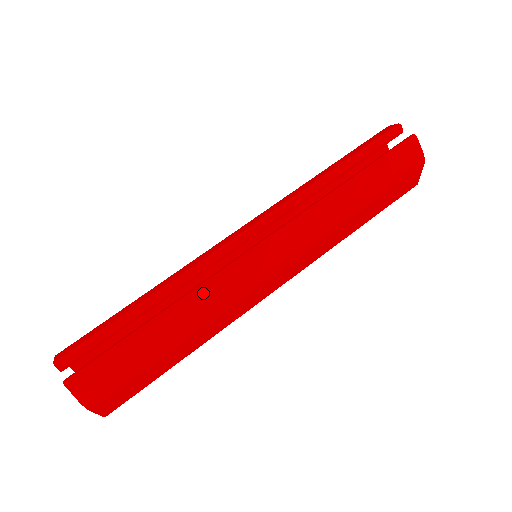
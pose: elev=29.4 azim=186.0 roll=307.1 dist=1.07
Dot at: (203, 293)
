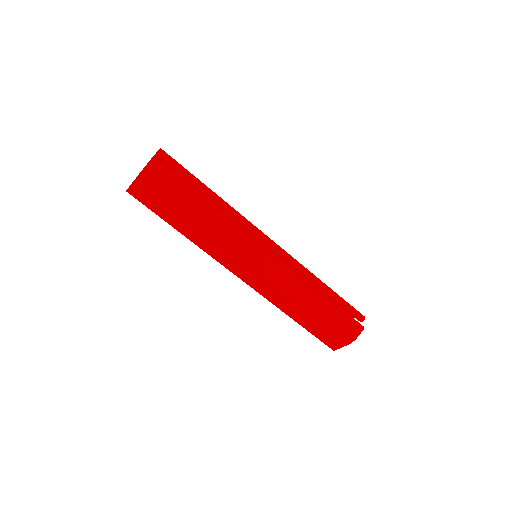
Dot at: (231, 224)
